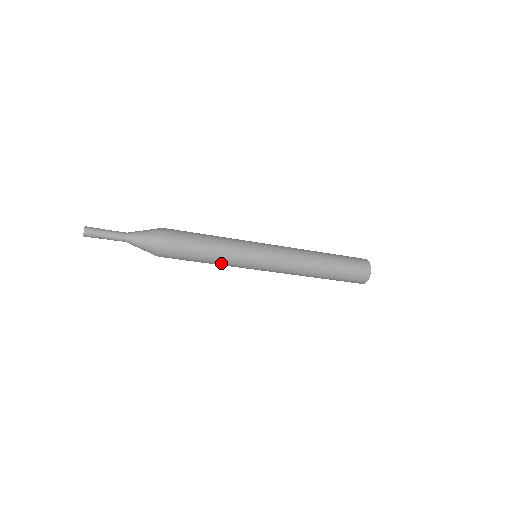
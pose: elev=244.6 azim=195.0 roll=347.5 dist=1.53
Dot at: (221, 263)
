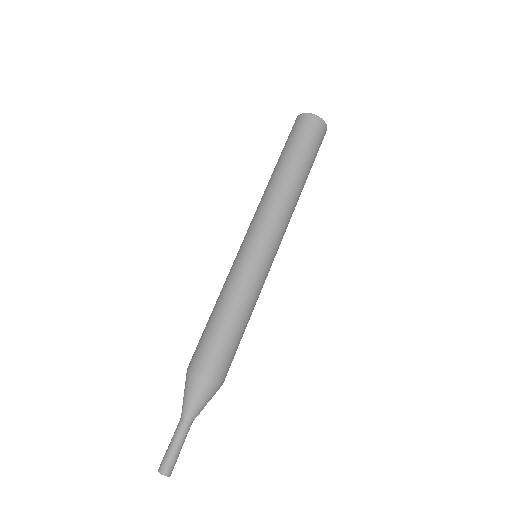
Dot at: occluded
